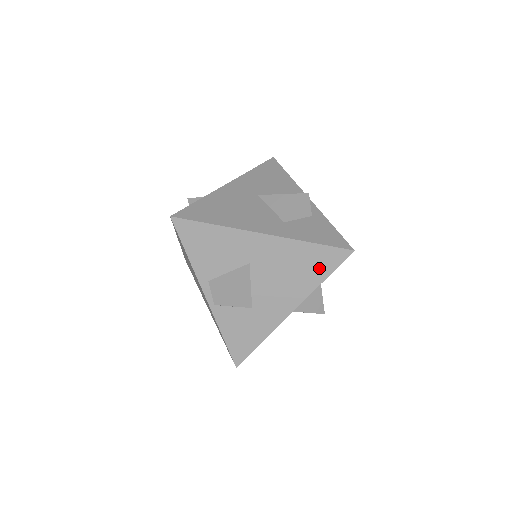
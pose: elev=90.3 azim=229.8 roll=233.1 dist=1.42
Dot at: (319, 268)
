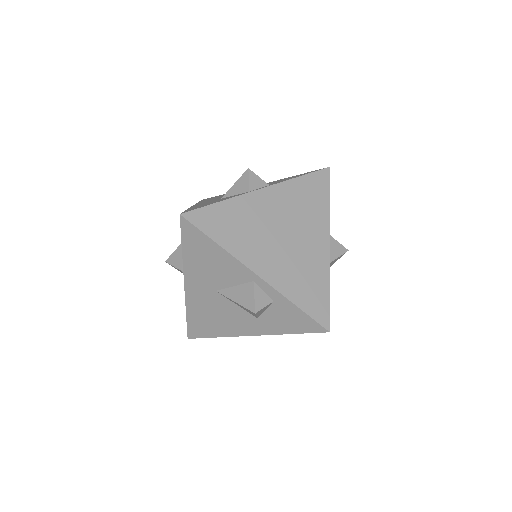
Dot at: occluded
